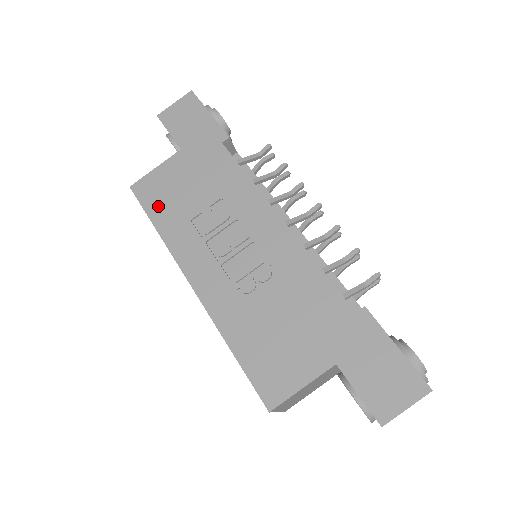
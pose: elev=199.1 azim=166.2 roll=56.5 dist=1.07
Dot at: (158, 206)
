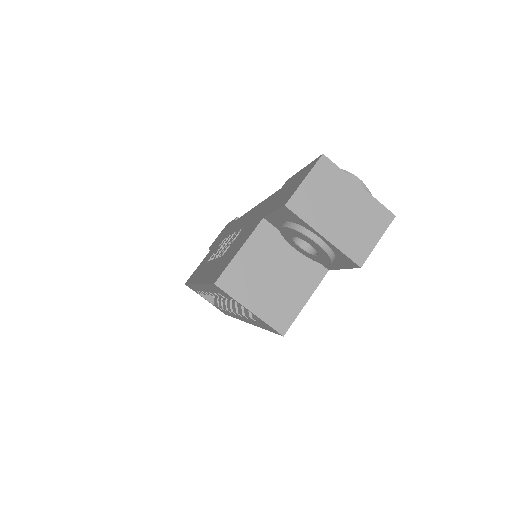
Dot at: (194, 275)
